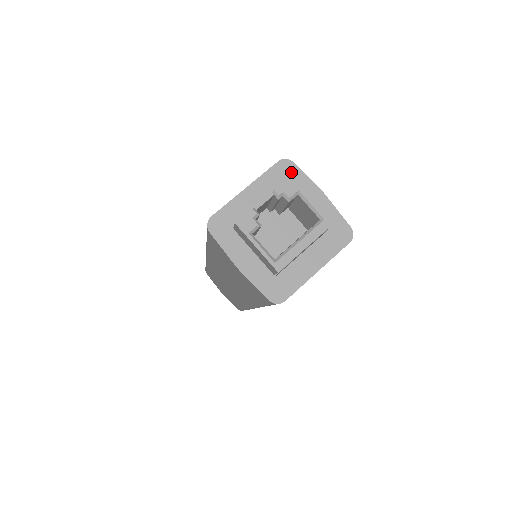
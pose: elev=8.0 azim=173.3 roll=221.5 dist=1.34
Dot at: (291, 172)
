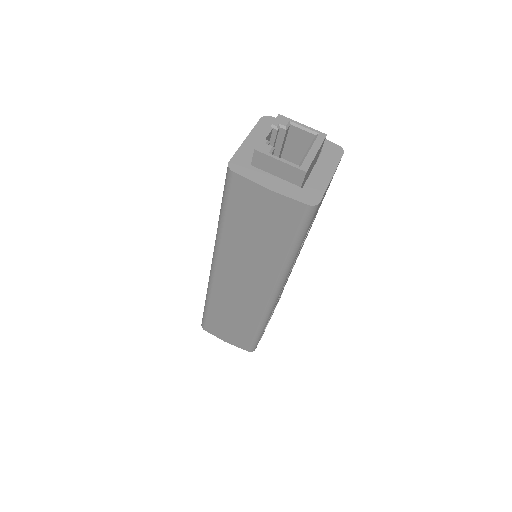
Dot at: occluded
